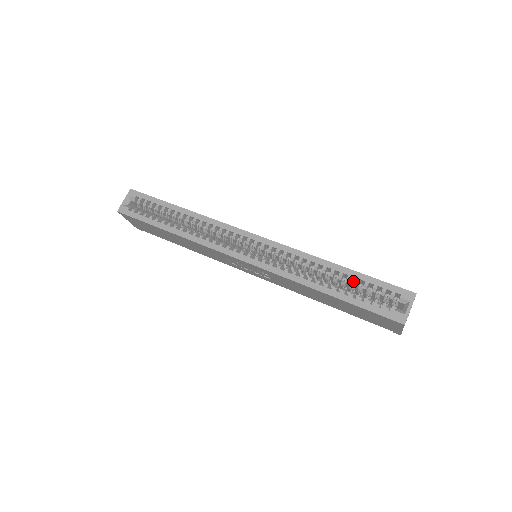
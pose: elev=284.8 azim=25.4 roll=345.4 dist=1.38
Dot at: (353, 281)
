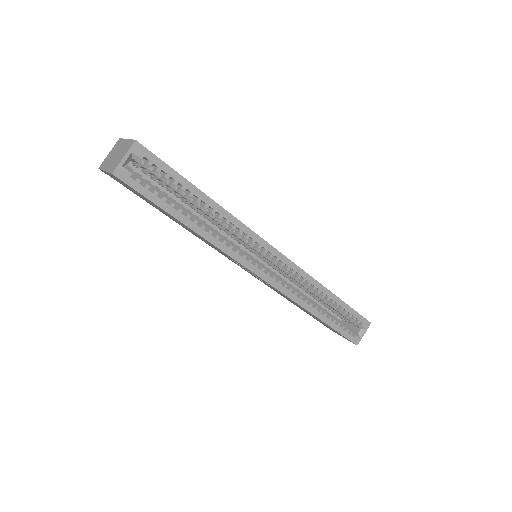
Dot at: occluded
